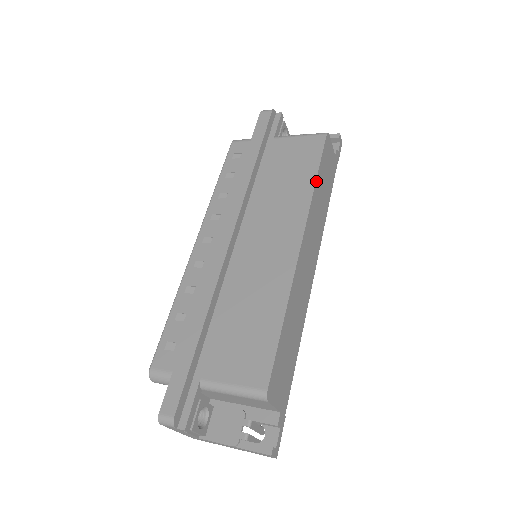
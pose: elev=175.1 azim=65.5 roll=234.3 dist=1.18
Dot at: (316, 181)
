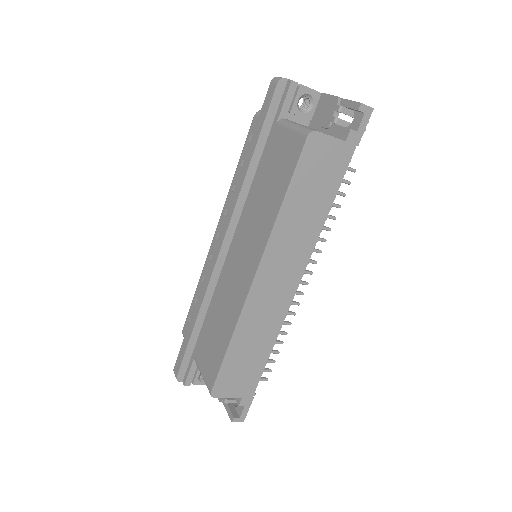
Dot at: (282, 205)
